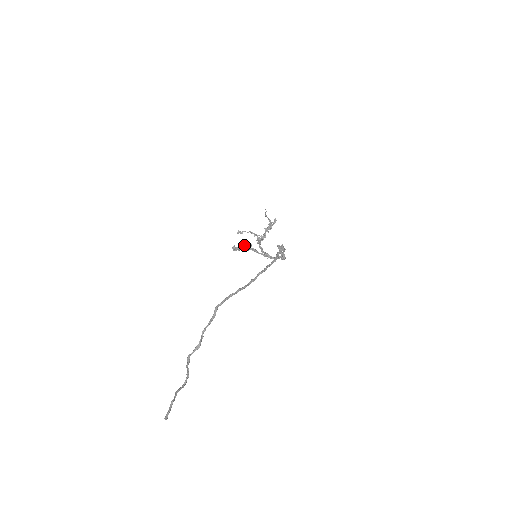
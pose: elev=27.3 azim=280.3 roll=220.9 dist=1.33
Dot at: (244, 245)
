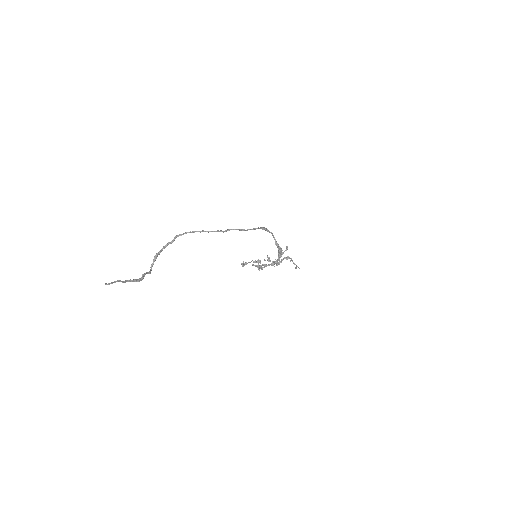
Dot at: (253, 261)
